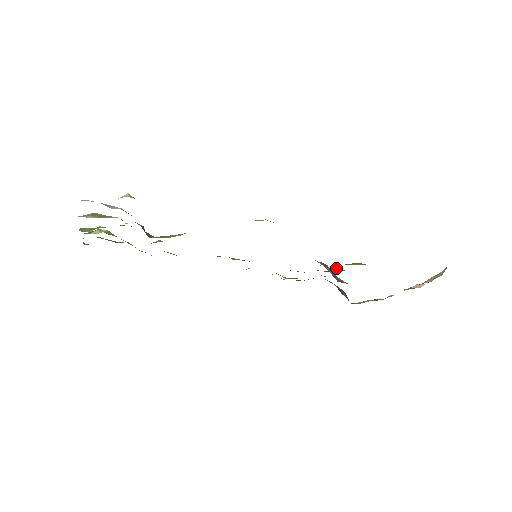
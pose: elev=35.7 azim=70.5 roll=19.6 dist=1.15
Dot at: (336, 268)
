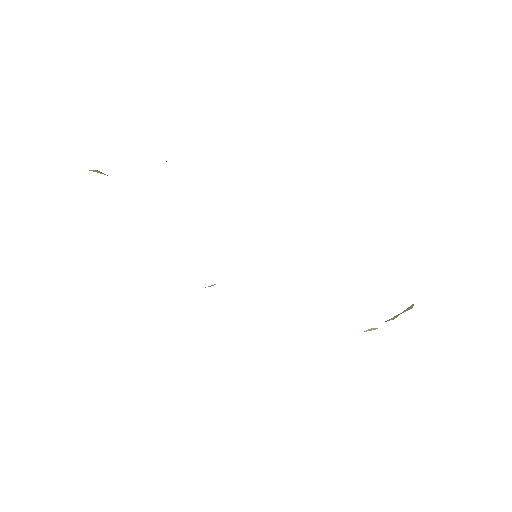
Dot at: occluded
